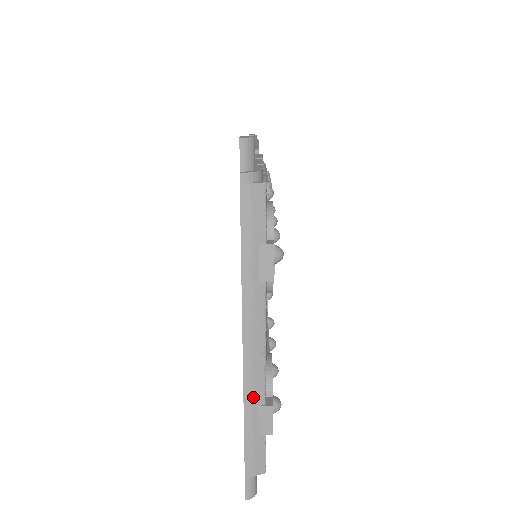
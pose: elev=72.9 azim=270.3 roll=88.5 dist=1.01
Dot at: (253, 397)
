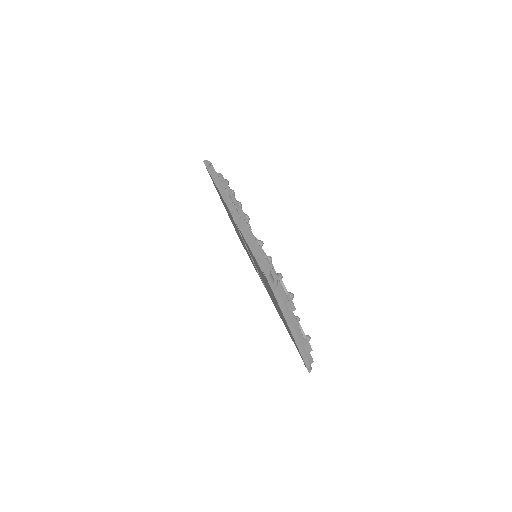
Dot at: (301, 345)
